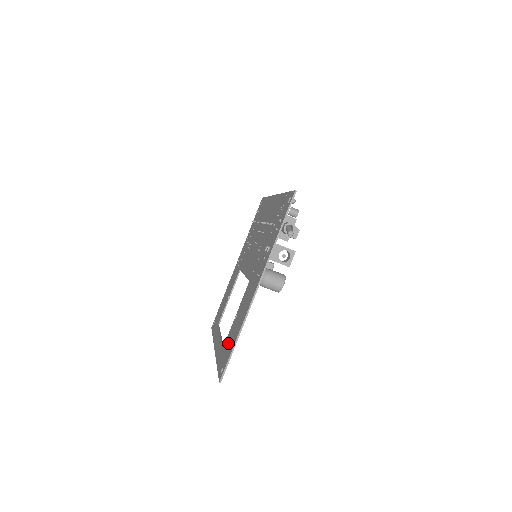
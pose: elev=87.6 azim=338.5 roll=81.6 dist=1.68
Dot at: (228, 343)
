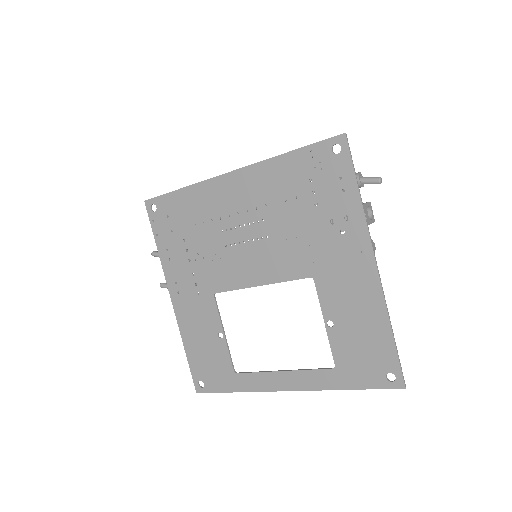
Dot at: (357, 352)
